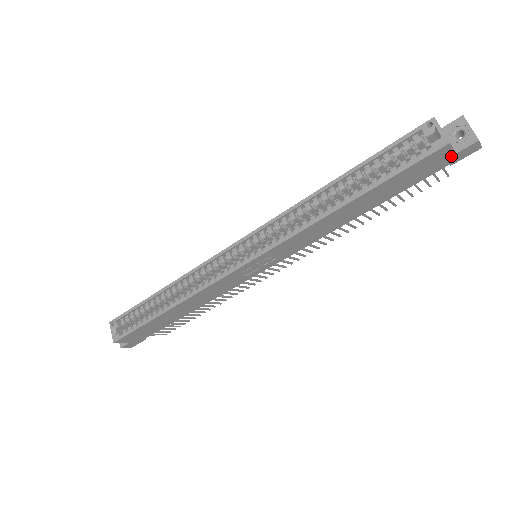
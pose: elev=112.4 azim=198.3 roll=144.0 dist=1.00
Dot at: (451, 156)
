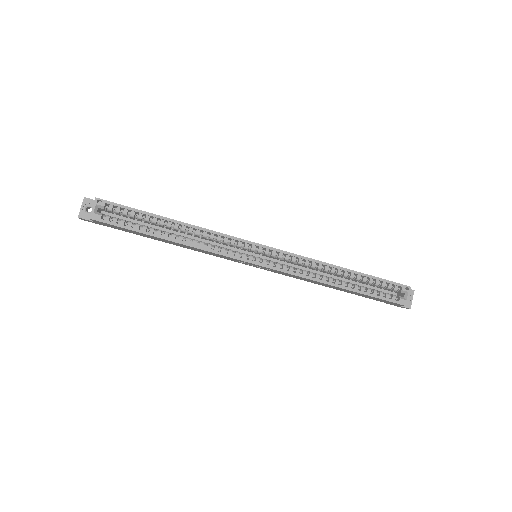
Dot at: (395, 304)
